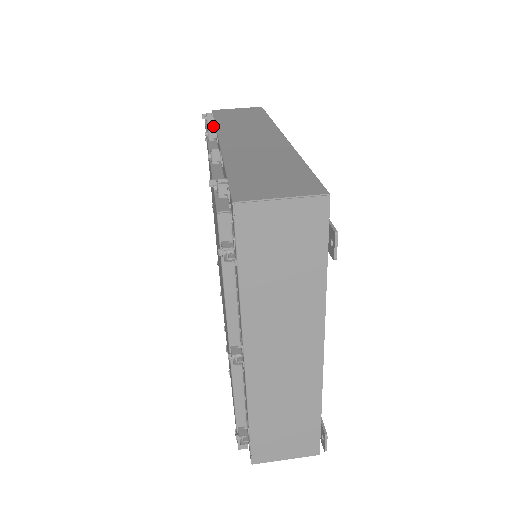
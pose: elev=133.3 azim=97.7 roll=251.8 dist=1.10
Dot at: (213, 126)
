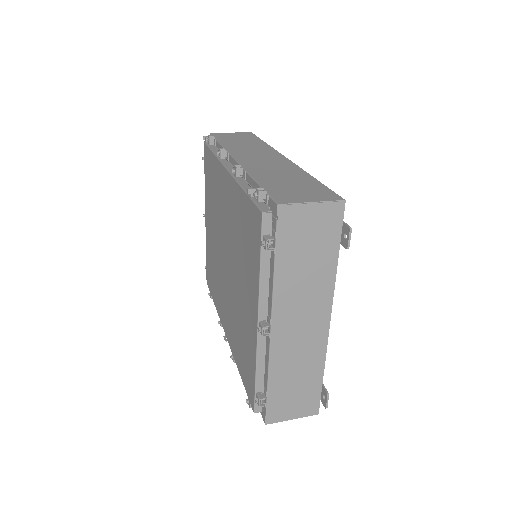
Dot at: (216, 147)
